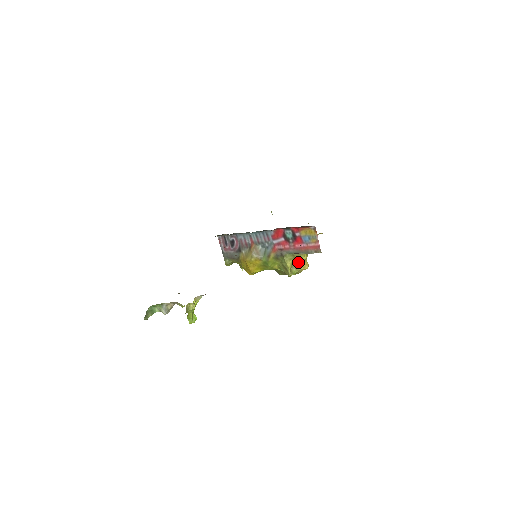
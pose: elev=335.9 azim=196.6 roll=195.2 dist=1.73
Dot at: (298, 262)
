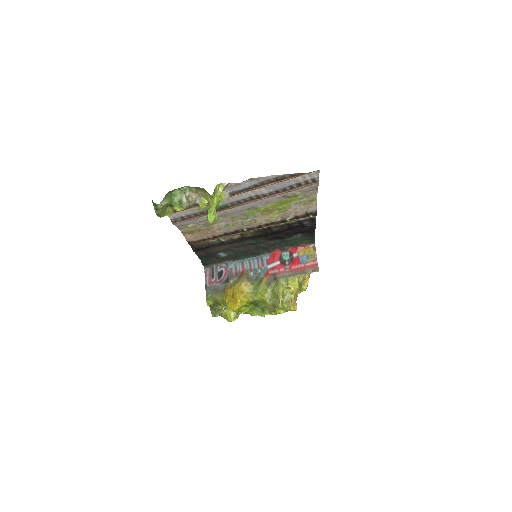
Dot at: (290, 292)
